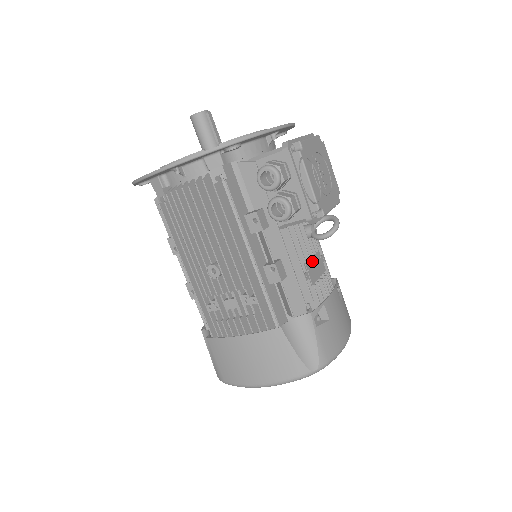
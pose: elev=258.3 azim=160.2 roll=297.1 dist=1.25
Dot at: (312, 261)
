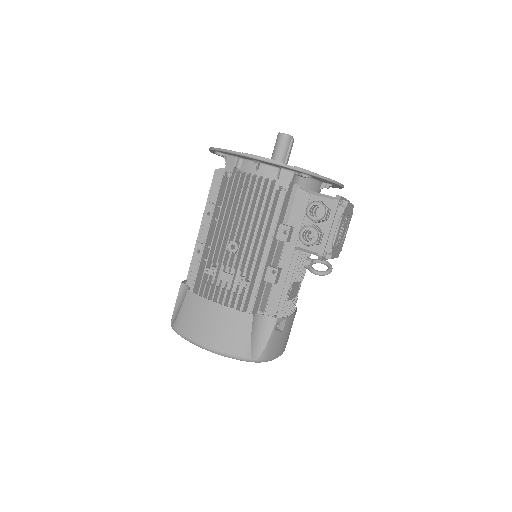
Dot at: (296, 284)
